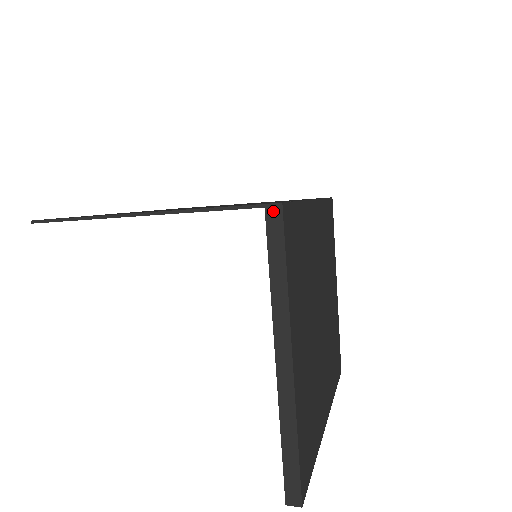
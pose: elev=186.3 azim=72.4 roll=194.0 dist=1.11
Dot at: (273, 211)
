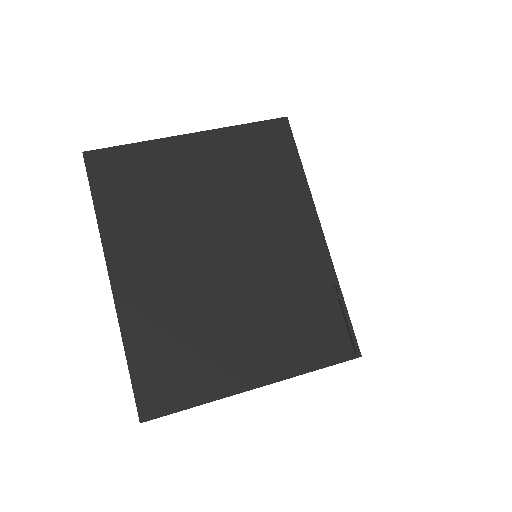
Dot at: occluded
